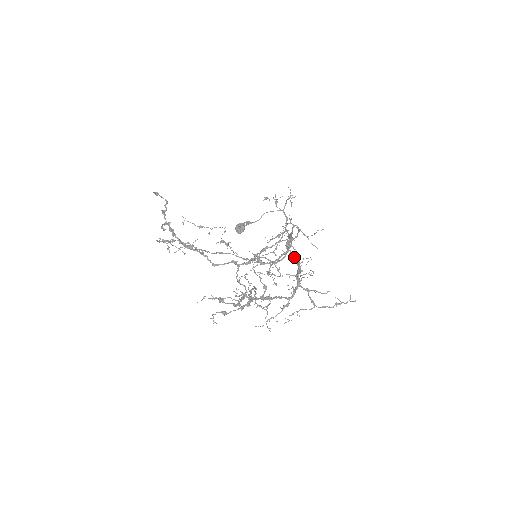
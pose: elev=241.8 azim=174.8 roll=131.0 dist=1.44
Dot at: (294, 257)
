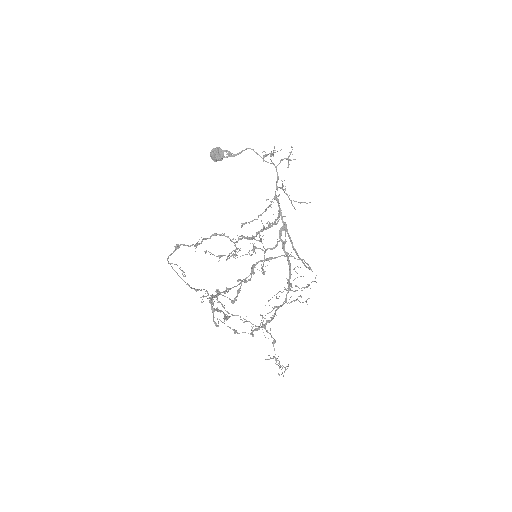
Dot at: (286, 252)
